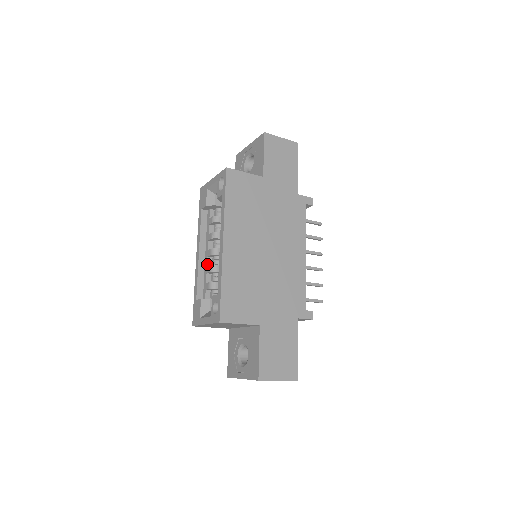
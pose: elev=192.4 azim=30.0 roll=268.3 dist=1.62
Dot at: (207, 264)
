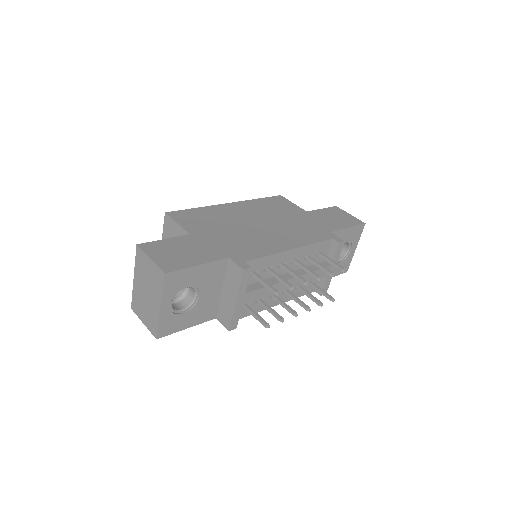
Dot at: occluded
